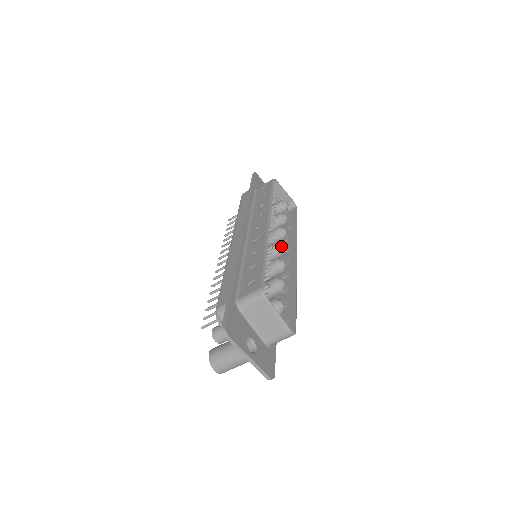
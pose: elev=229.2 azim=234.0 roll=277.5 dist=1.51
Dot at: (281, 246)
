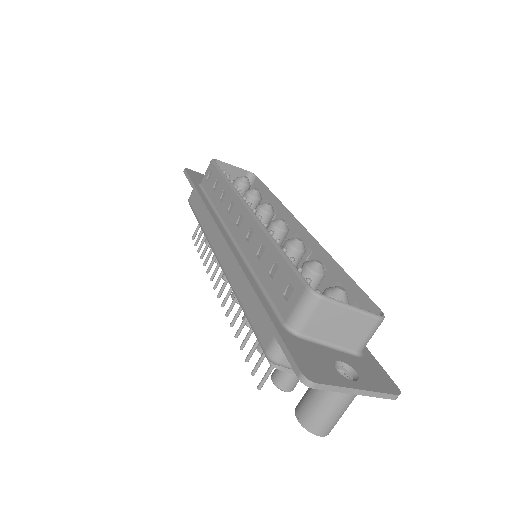
Dot at: (278, 224)
